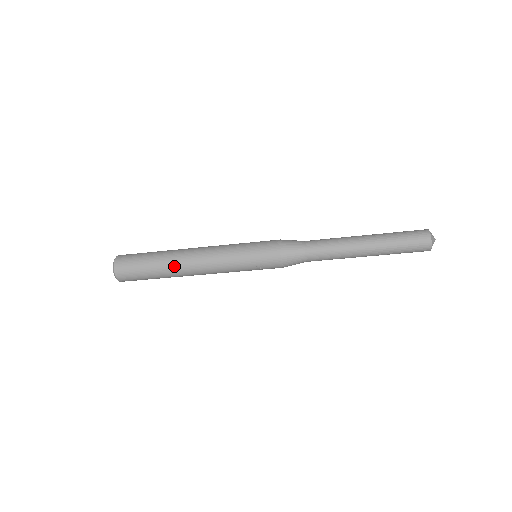
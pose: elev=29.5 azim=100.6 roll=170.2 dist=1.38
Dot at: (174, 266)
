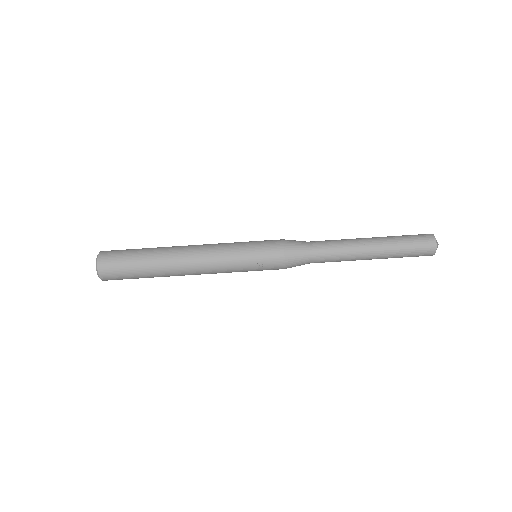
Dot at: (167, 259)
